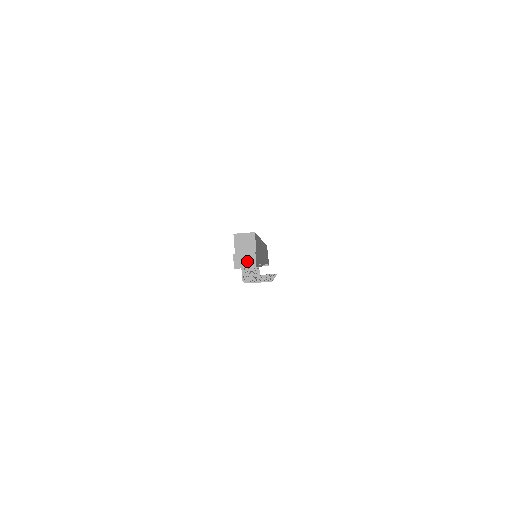
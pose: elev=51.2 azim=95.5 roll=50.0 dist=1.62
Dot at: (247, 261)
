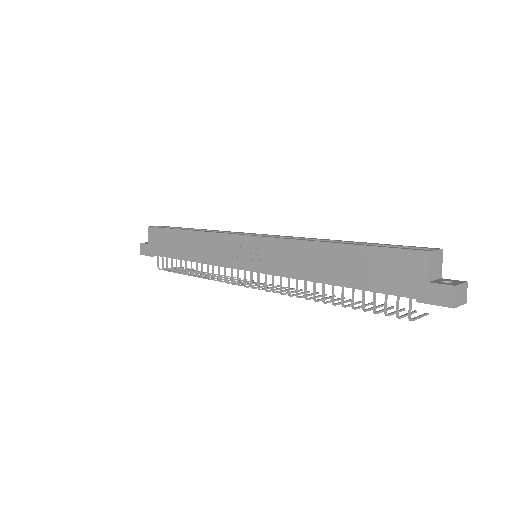
Dot at: (462, 295)
